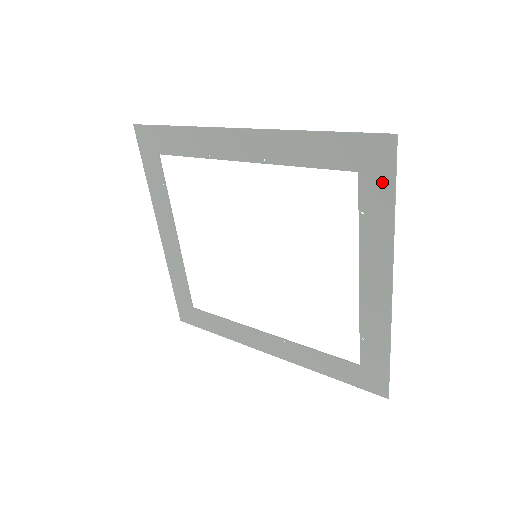
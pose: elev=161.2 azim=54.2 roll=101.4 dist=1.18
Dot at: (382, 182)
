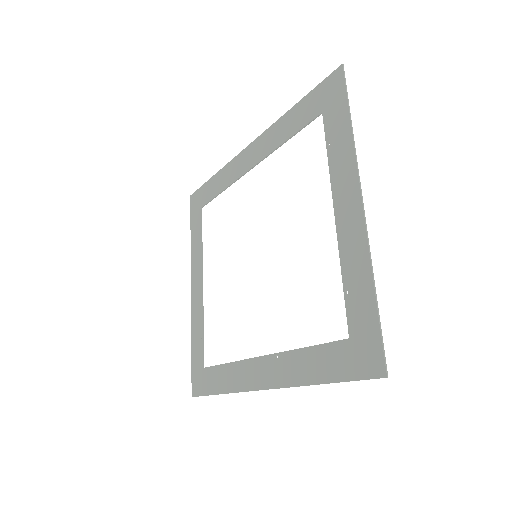
Dot at: (338, 106)
